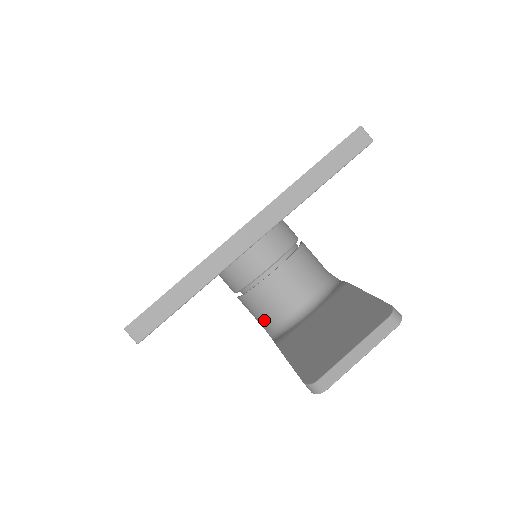
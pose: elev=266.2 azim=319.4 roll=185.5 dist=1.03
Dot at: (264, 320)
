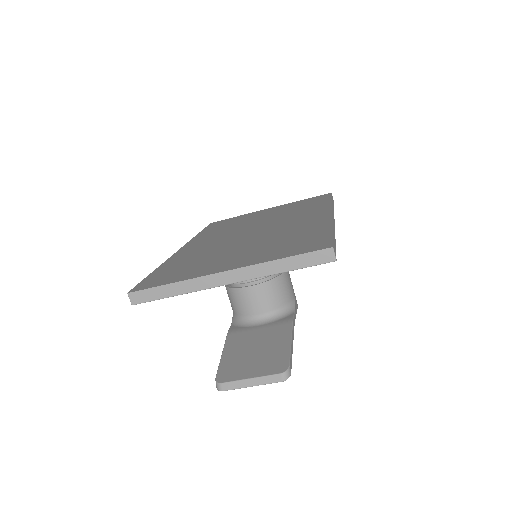
Dot at: (233, 308)
